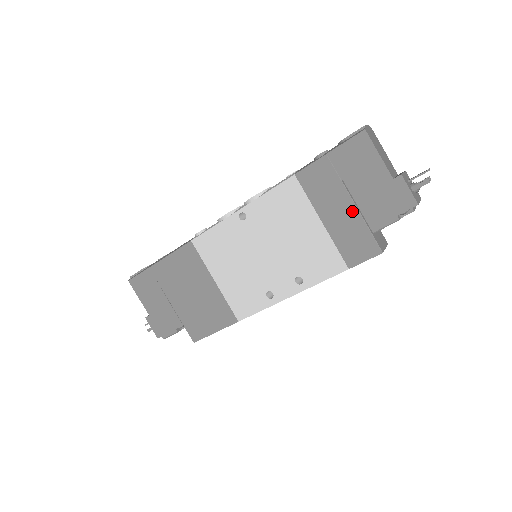
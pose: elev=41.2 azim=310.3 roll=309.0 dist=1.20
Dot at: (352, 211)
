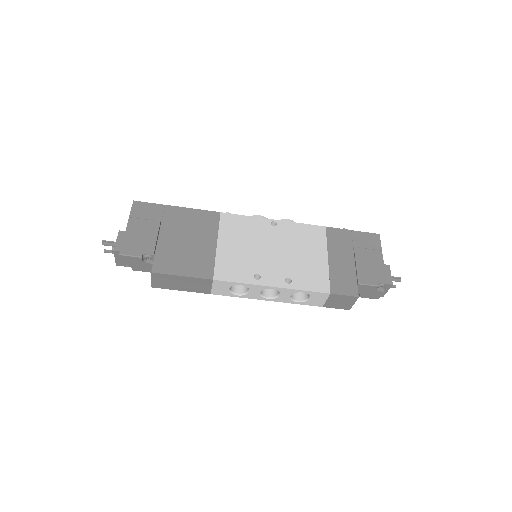
Dot at: (351, 264)
